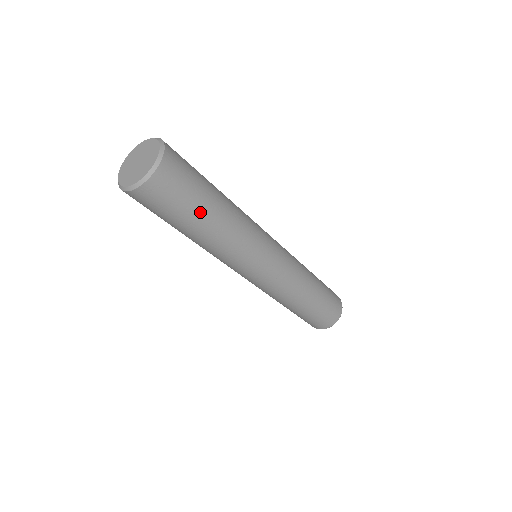
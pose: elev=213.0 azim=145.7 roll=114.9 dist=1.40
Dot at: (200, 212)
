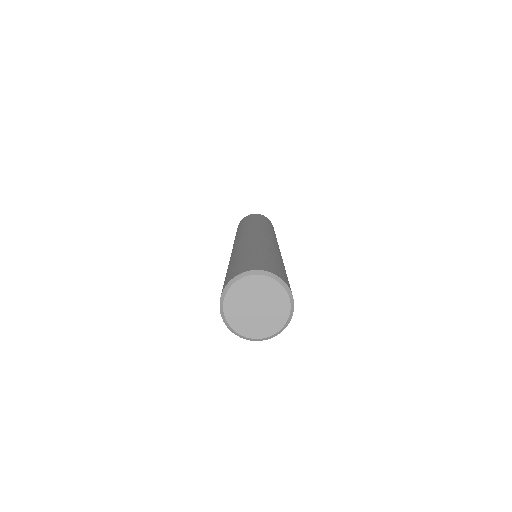
Dot at: occluded
